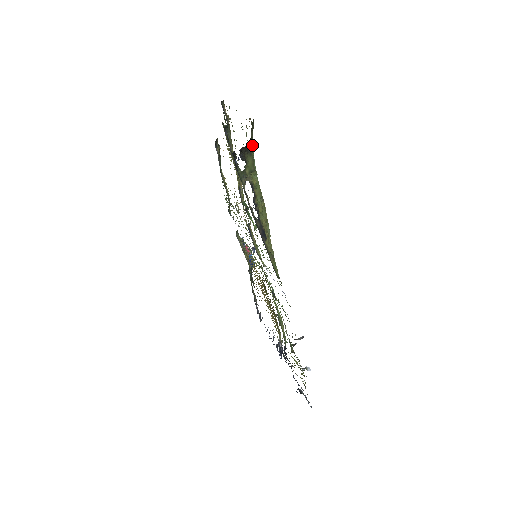
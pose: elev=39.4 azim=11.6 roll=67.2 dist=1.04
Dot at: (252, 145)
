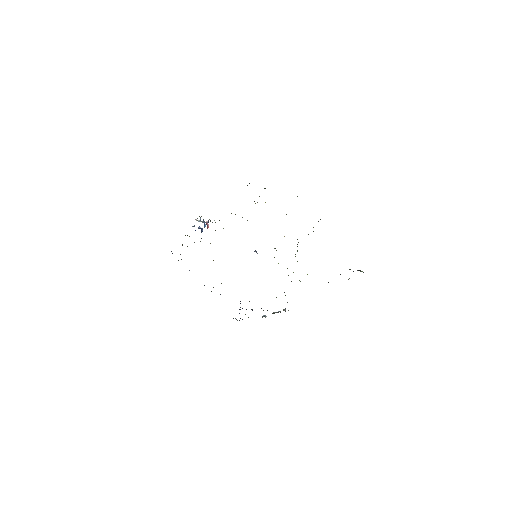
Dot at: occluded
